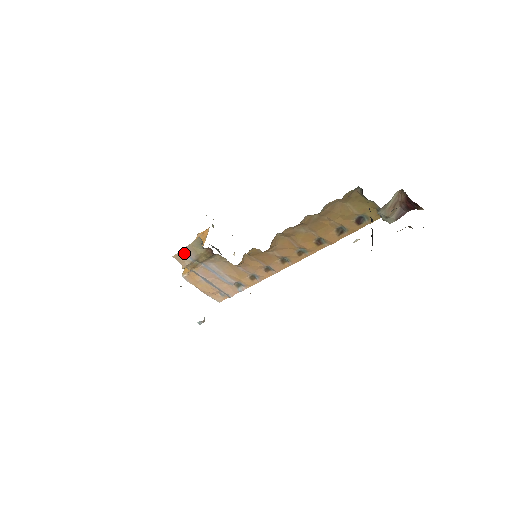
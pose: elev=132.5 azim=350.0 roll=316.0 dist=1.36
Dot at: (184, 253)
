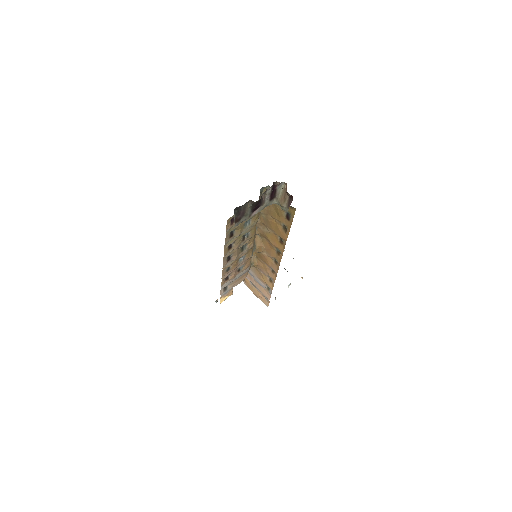
Dot at: occluded
